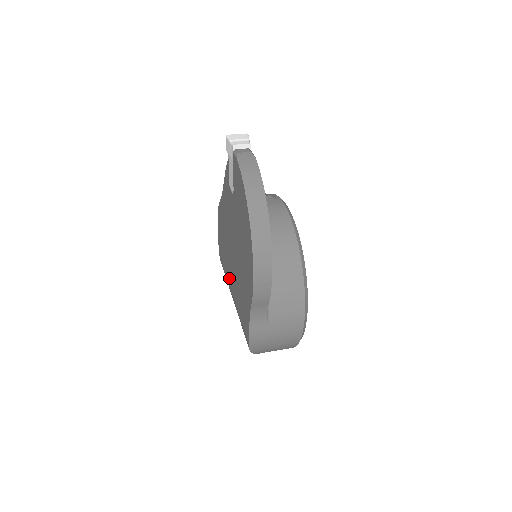
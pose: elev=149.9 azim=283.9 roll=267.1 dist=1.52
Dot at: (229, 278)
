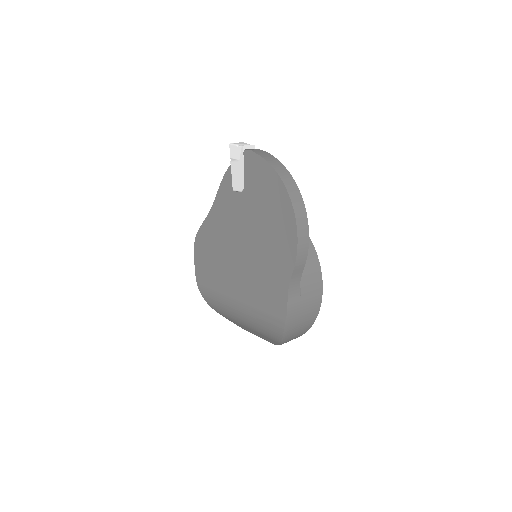
Dot at: (229, 288)
